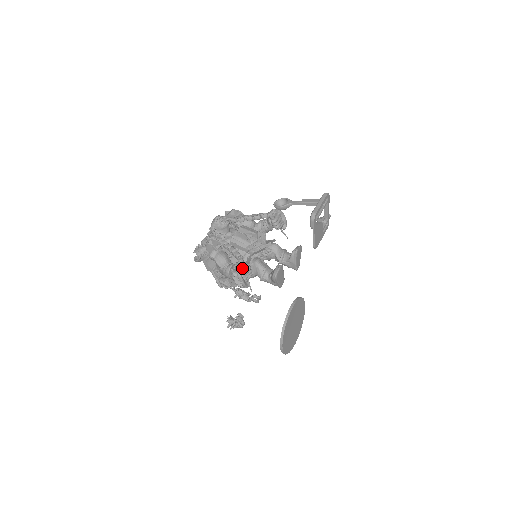
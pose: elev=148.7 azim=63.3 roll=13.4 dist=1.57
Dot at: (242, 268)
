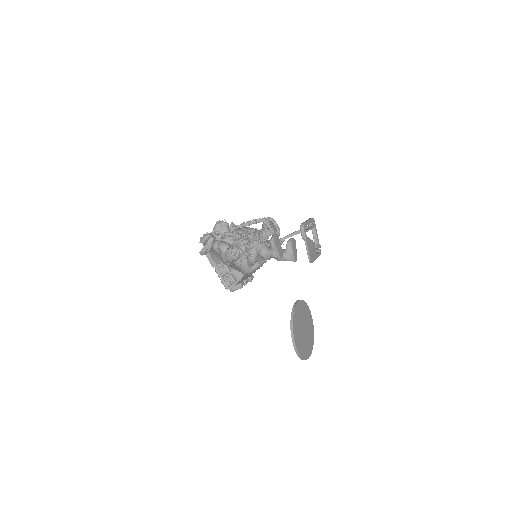
Dot at: (242, 237)
